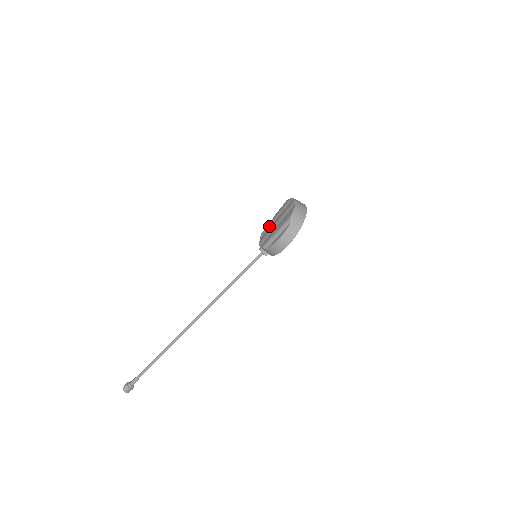
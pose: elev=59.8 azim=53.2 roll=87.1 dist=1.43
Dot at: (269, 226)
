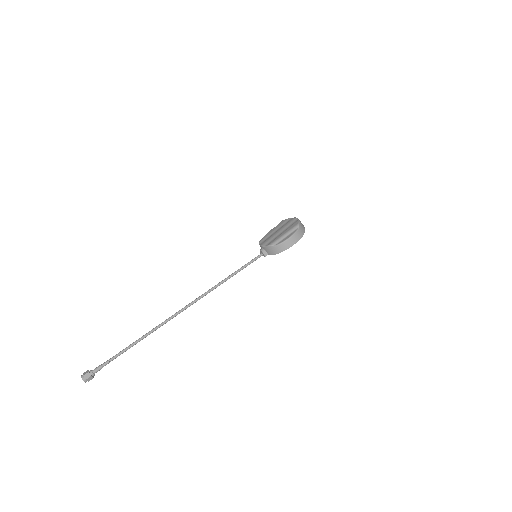
Dot at: (268, 235)
